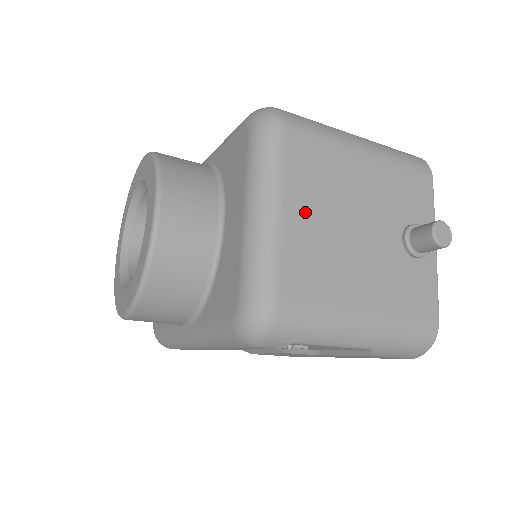
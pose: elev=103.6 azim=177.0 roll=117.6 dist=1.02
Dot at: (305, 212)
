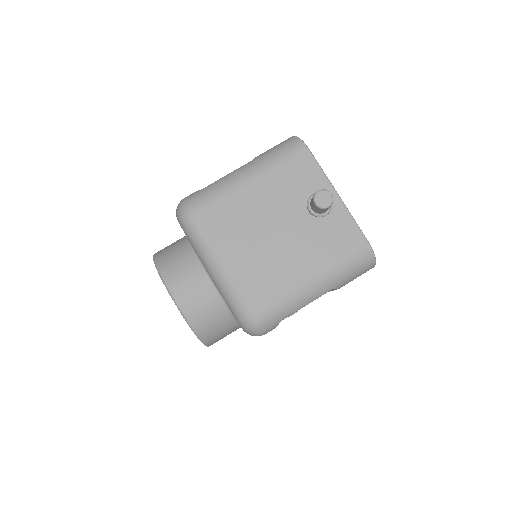
Dot at: (236, 251)
